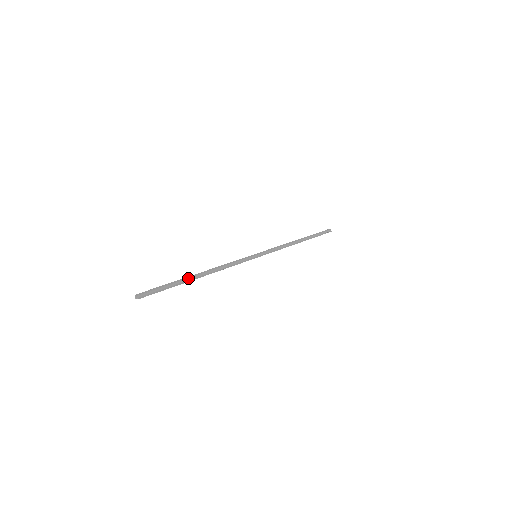
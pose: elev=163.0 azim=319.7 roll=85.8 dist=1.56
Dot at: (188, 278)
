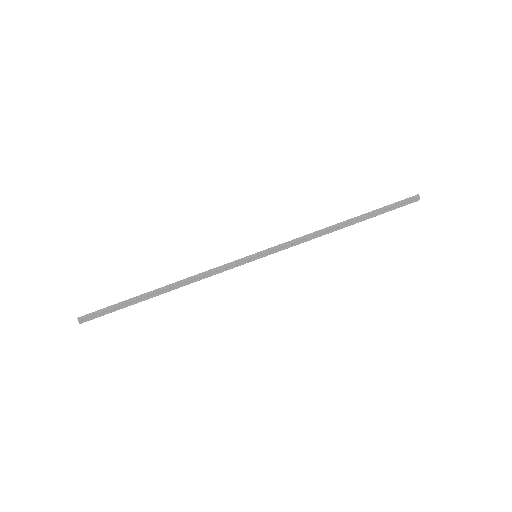
Dot at: (145, 296)
